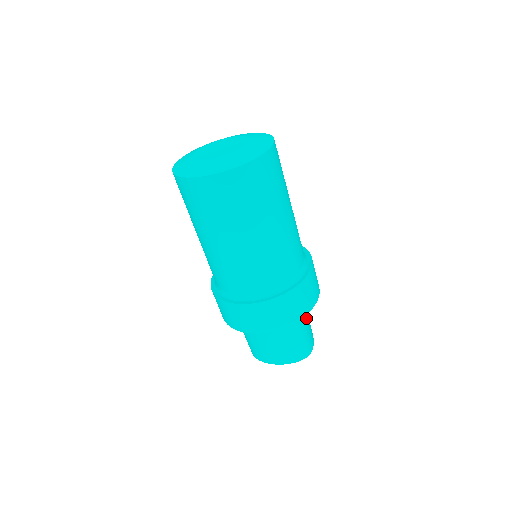
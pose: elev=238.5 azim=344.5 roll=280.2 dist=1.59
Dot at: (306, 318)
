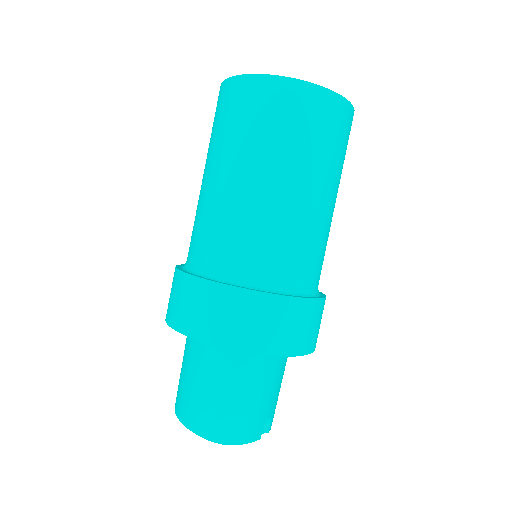
Dot at: (258, 383)
